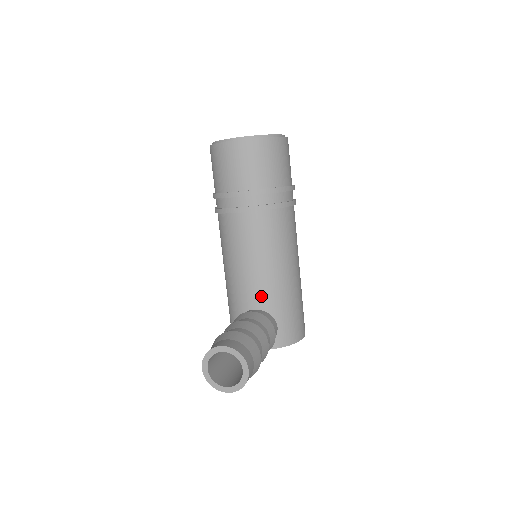
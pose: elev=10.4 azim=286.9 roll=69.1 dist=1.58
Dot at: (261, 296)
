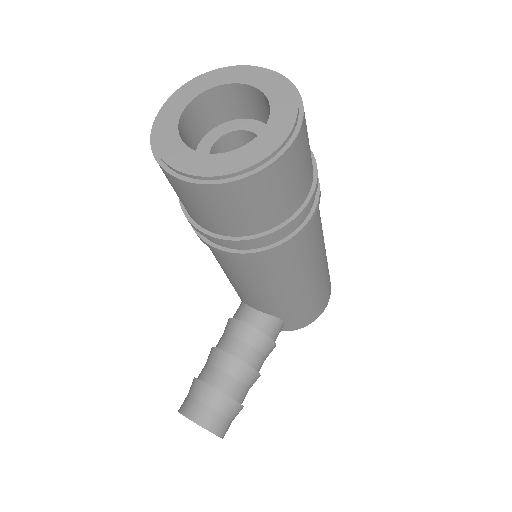
Dot at: (260, 306)
